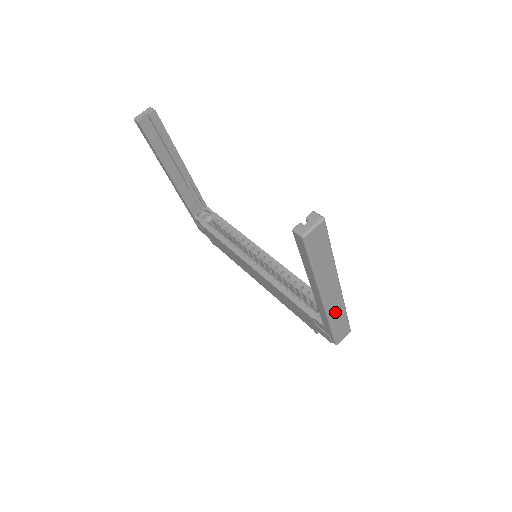
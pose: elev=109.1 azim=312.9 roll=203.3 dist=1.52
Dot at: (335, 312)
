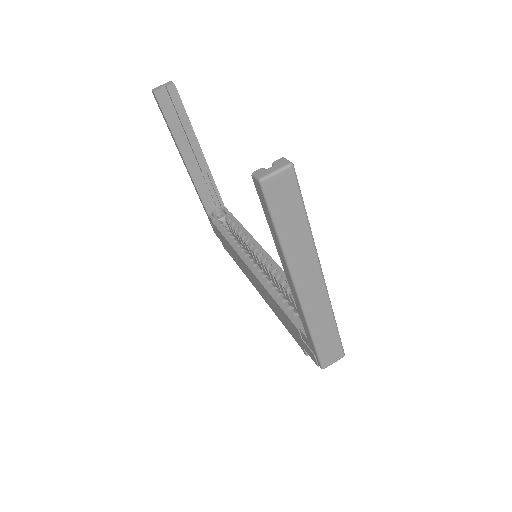
Dot at: (318, 317)
